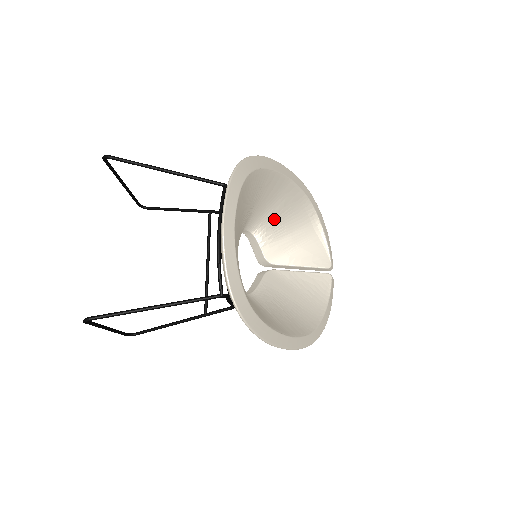
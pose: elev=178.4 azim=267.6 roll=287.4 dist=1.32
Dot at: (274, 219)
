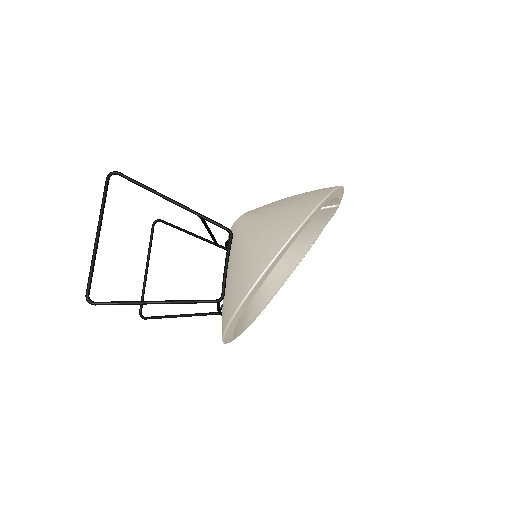
Dot at: occluded
